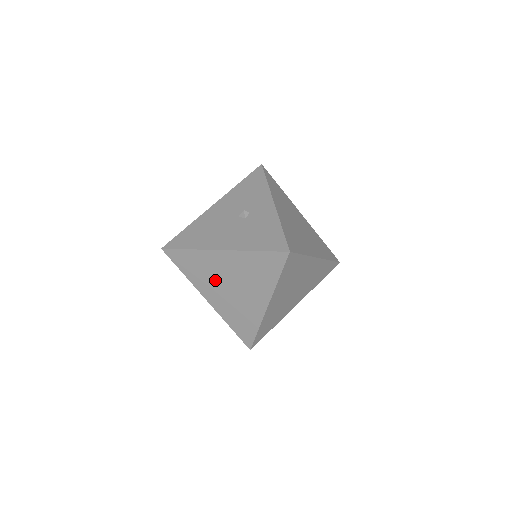
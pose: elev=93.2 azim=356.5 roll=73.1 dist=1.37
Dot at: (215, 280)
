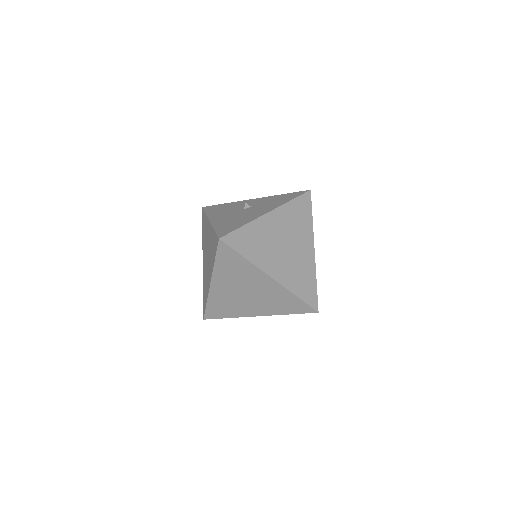
Dot at: (272, 247)
